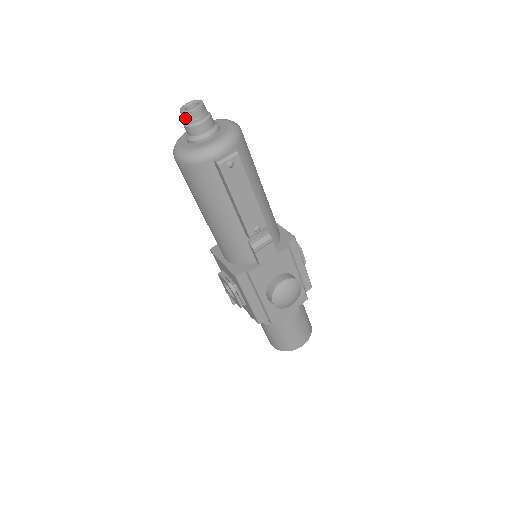
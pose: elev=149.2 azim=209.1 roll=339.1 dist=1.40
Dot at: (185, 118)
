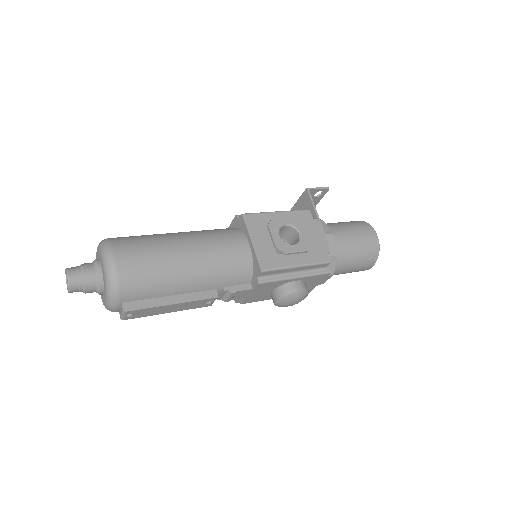
Dot at: occluded
